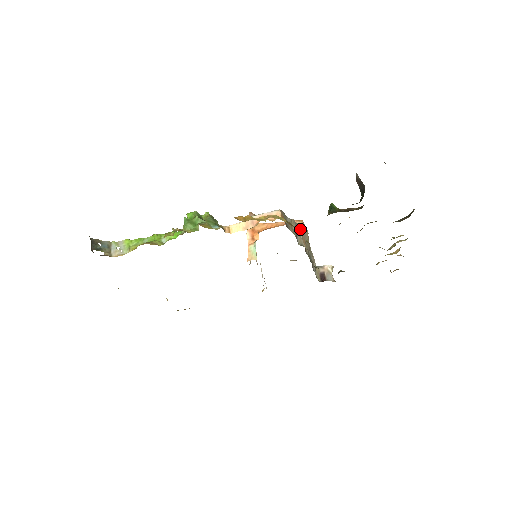
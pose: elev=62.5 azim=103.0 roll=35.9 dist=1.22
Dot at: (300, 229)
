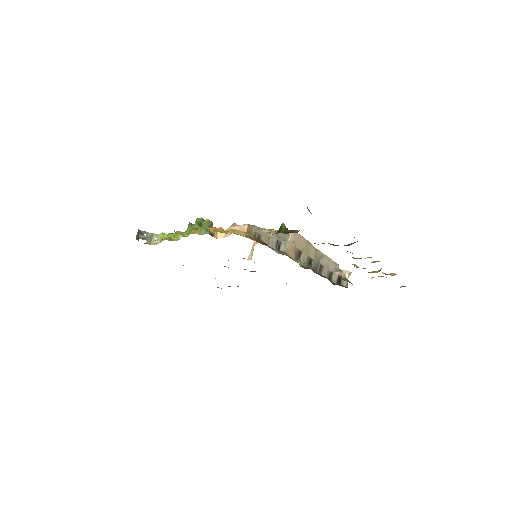
Dot at: (289, 238)
